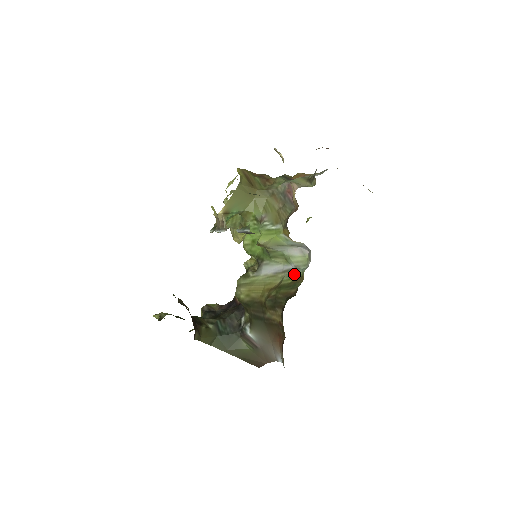
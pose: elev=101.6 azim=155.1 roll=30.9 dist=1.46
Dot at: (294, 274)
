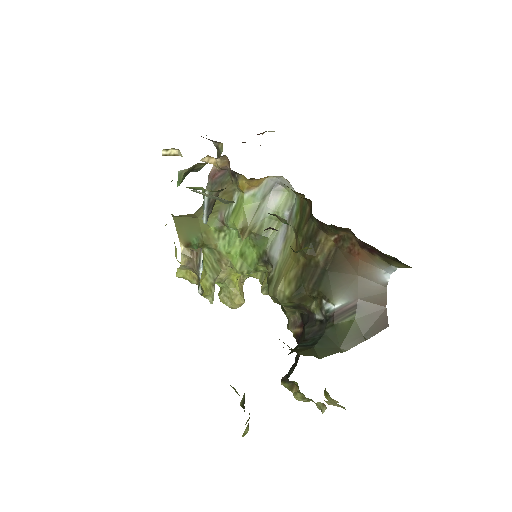
Dot at: (295, 212)
